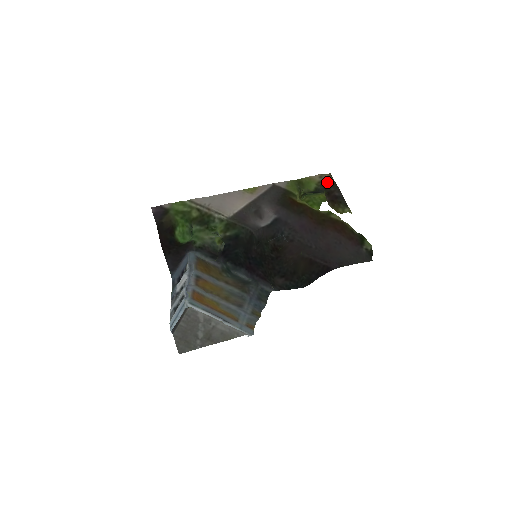
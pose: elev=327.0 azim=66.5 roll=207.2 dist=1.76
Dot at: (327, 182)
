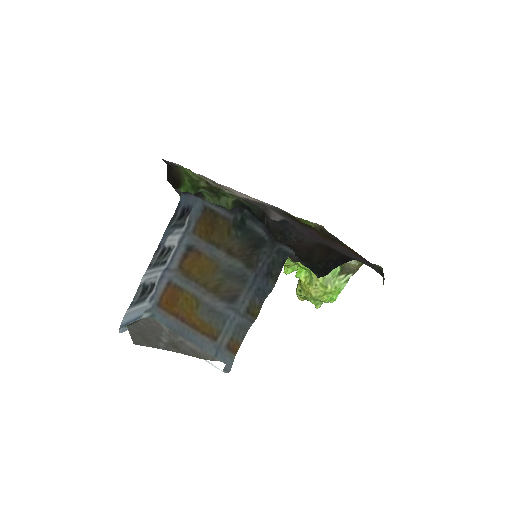
Dot at: (323, 229)
